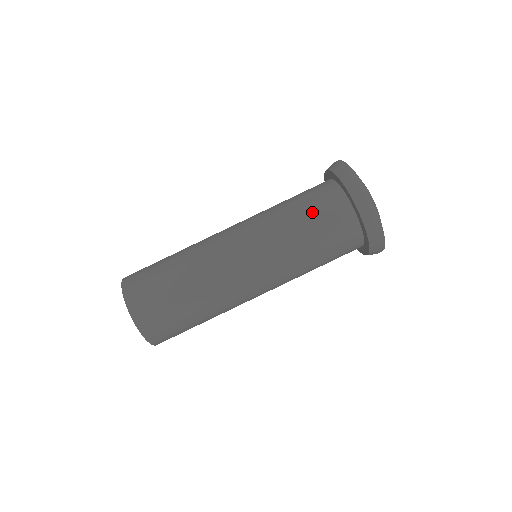
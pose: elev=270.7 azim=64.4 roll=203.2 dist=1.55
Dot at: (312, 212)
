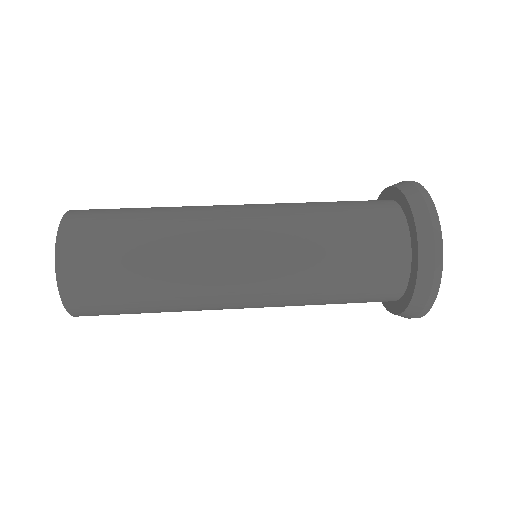
Dot at: (352, 212)
